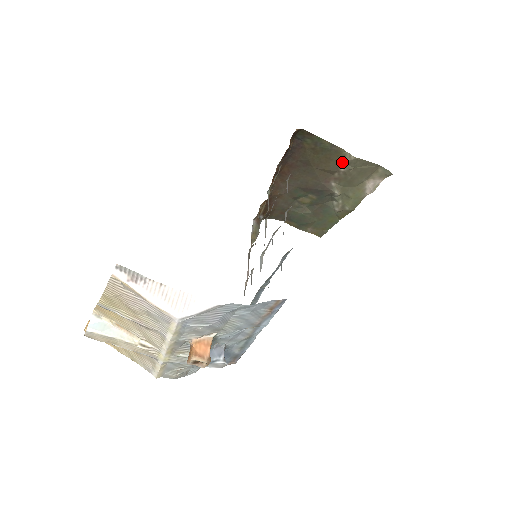
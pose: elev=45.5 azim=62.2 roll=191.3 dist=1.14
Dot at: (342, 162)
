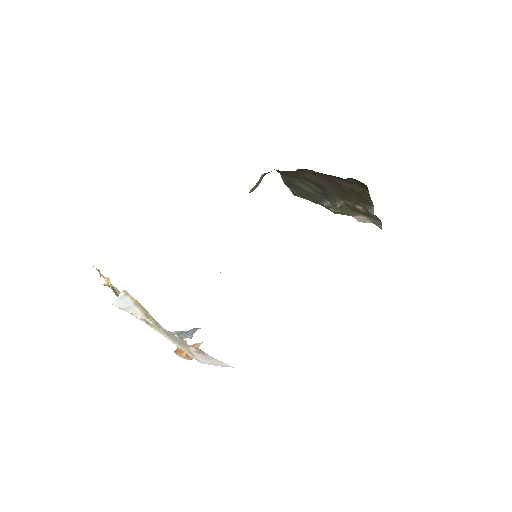
Dot at: (364, 206)
